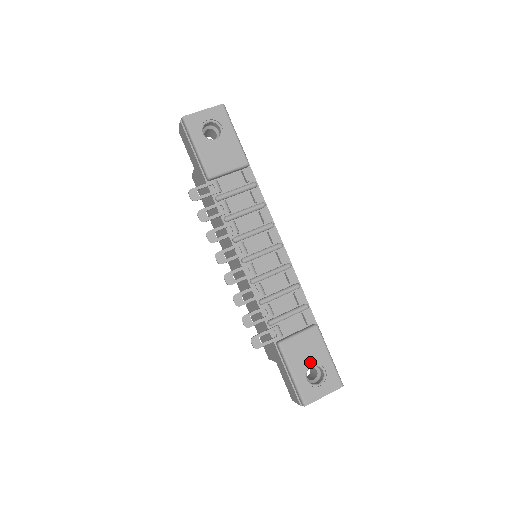
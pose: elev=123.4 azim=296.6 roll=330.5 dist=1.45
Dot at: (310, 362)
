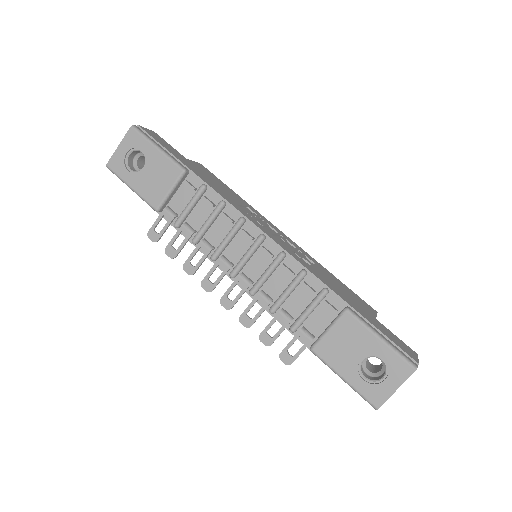
Dot at: (358, 356)
